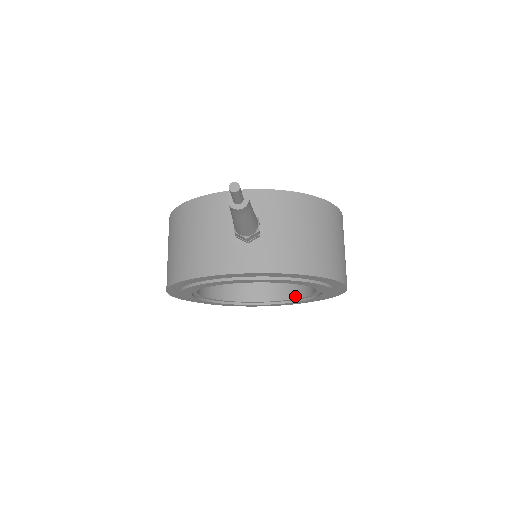
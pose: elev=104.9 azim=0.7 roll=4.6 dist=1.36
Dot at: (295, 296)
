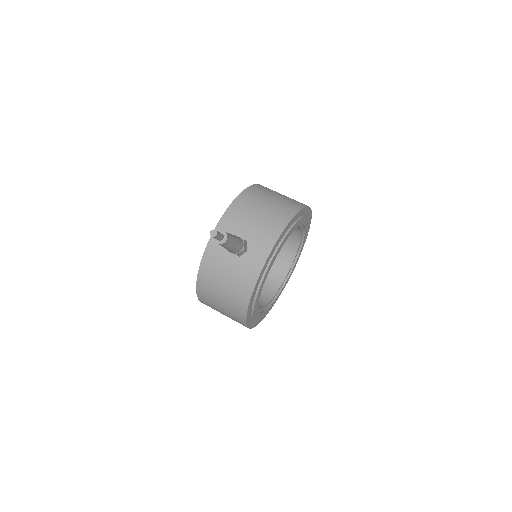
Dot at: (297, 246)
